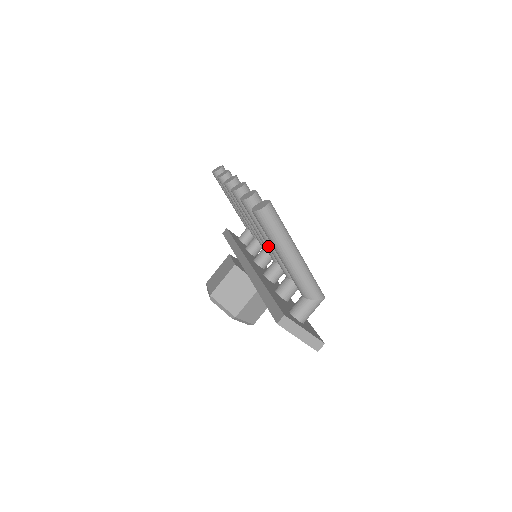
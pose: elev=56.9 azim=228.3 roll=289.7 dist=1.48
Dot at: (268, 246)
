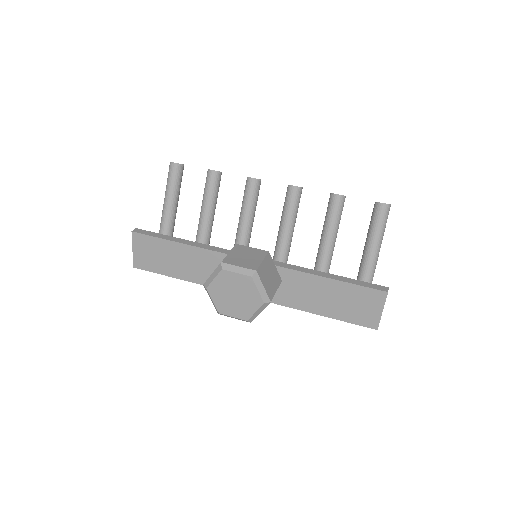
Dot at: (328, 241)
